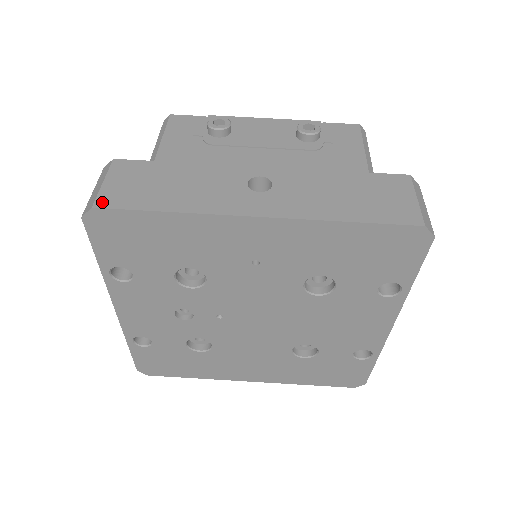
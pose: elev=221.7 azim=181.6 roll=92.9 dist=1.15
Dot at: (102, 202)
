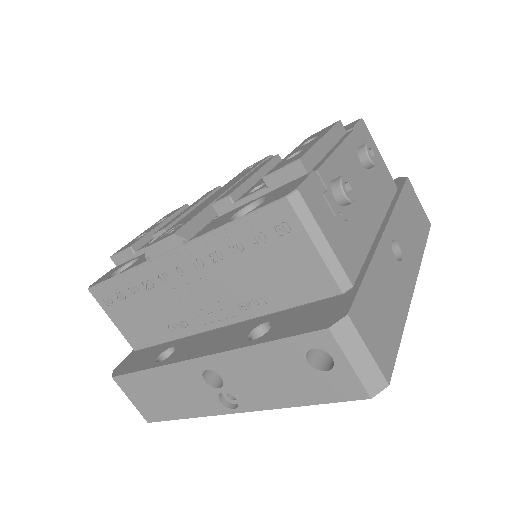
Dot at: (387, 372)
